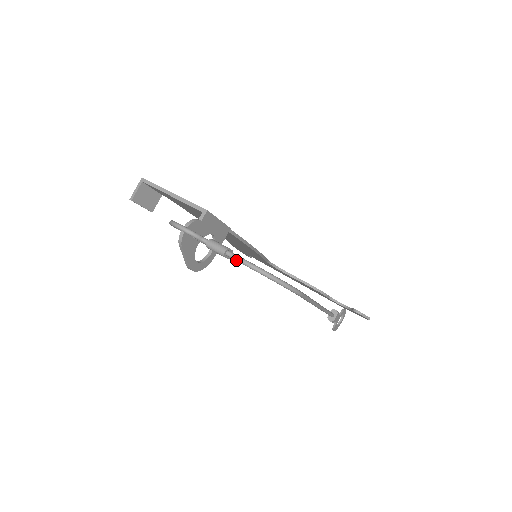
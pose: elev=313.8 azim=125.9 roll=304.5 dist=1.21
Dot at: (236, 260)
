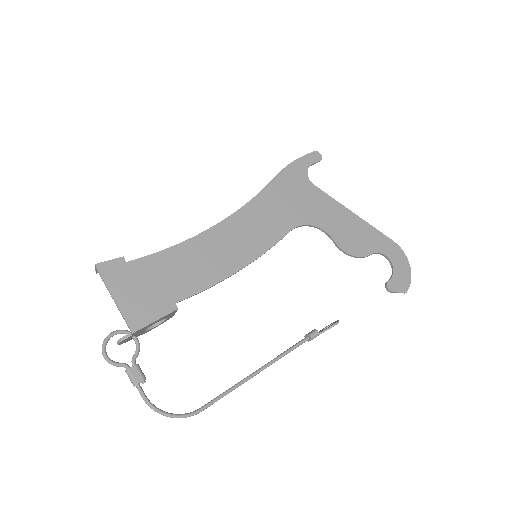
Dot at: (141, 395)
